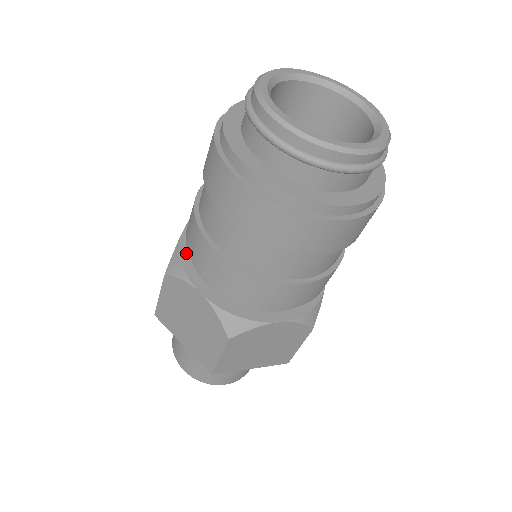
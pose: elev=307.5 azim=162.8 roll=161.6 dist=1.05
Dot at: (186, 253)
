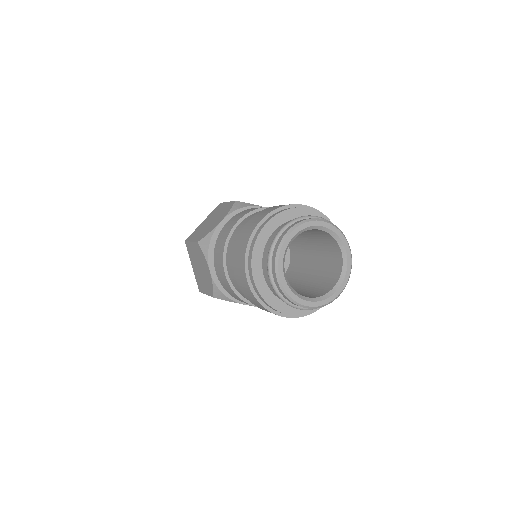
Dot at: (215, 240)
